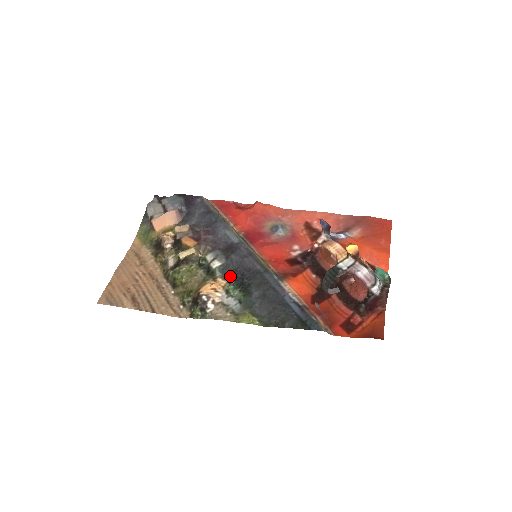
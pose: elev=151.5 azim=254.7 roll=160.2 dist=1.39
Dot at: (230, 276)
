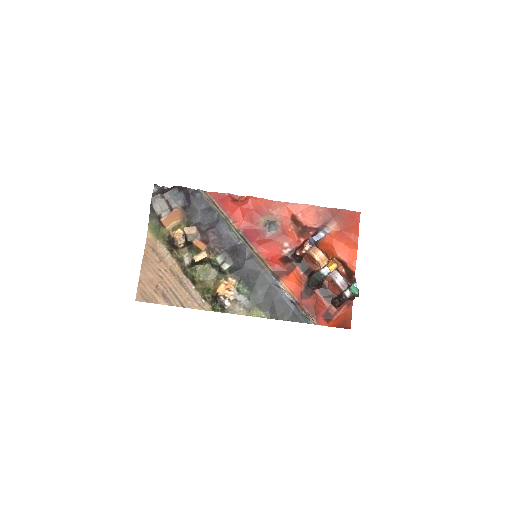
Dot at: (238, 275)
